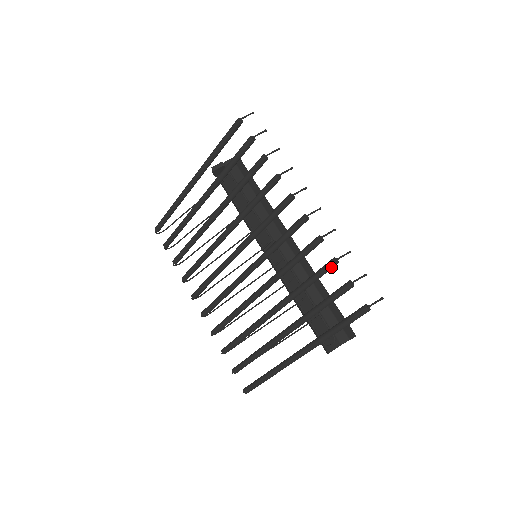
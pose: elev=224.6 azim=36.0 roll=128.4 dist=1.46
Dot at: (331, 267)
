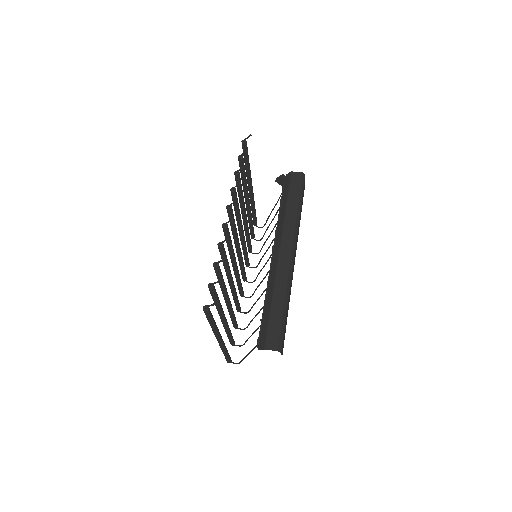
Dot at: (215, 269)
